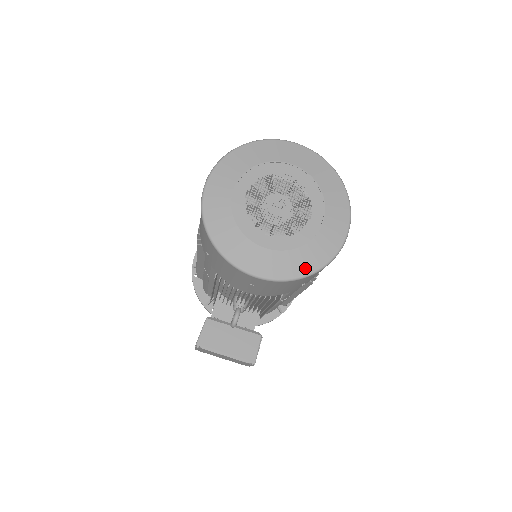
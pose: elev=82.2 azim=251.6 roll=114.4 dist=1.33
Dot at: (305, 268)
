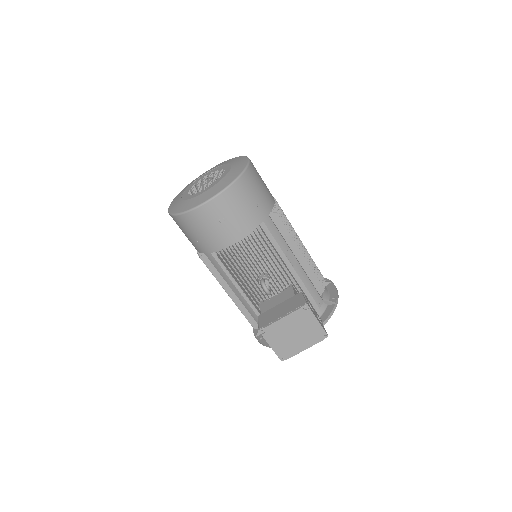
Dot at: (232, 179)
